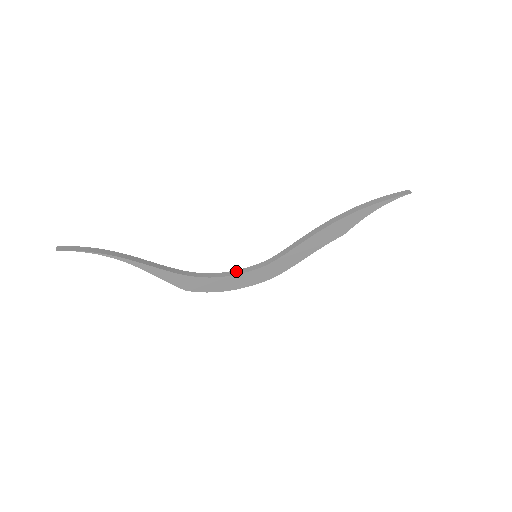
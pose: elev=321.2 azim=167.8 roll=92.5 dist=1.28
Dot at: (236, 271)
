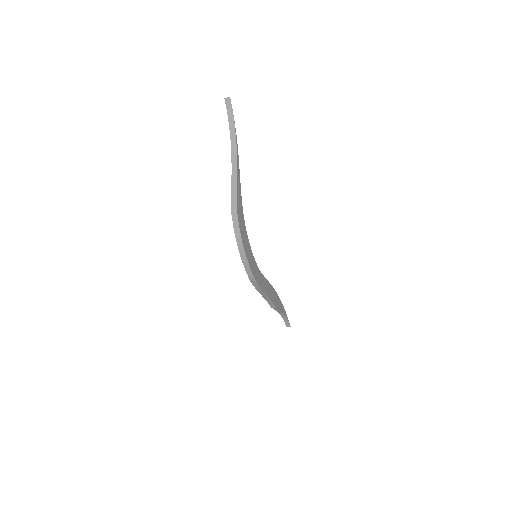
Dot at: occluded
